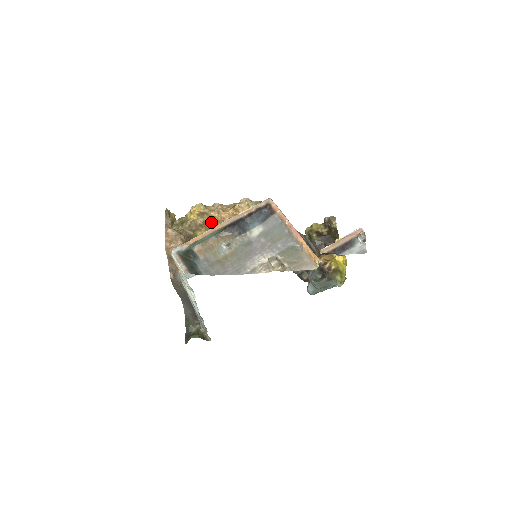
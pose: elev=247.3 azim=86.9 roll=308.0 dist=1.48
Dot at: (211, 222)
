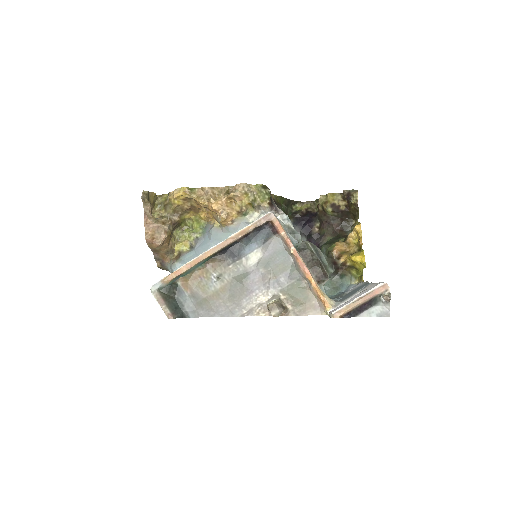
Dot at: (200, 207)
